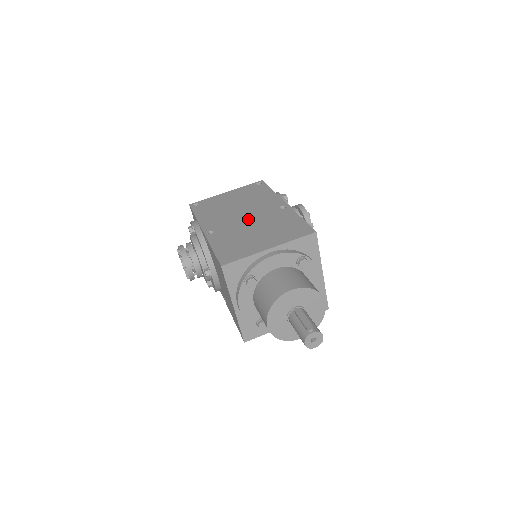
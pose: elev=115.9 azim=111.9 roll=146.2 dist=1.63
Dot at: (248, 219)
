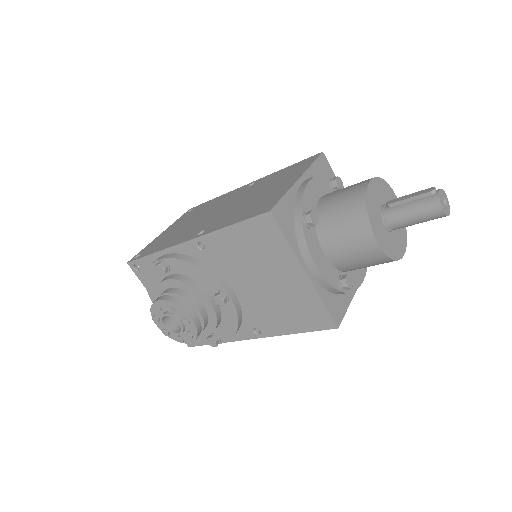
Dot at: (229, 205)
